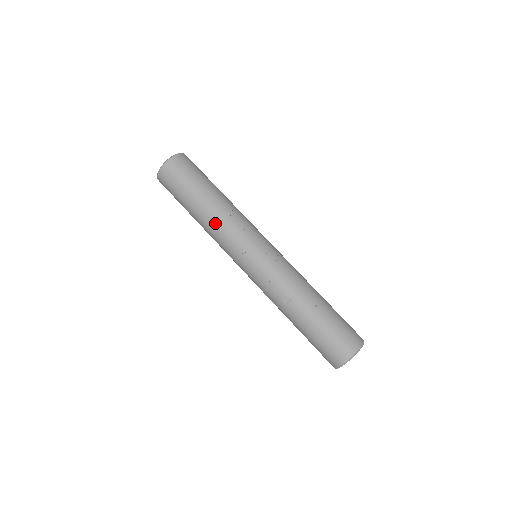
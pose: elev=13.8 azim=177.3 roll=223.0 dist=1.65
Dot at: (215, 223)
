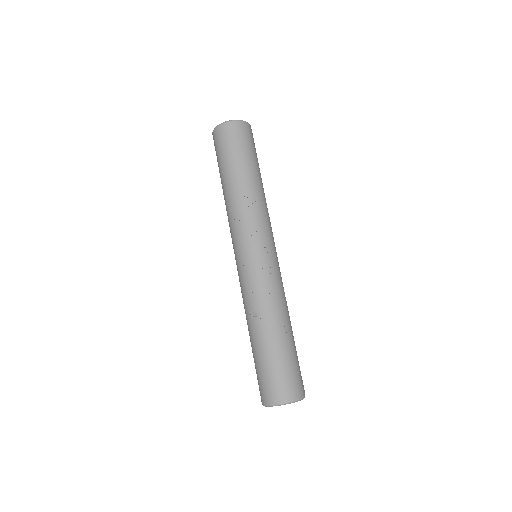
Dot at: (233, 204)
